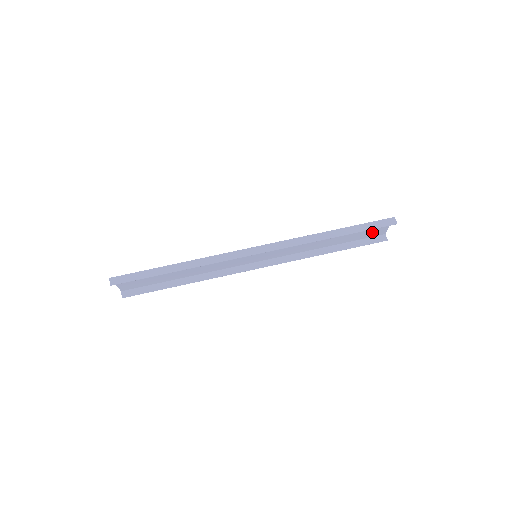
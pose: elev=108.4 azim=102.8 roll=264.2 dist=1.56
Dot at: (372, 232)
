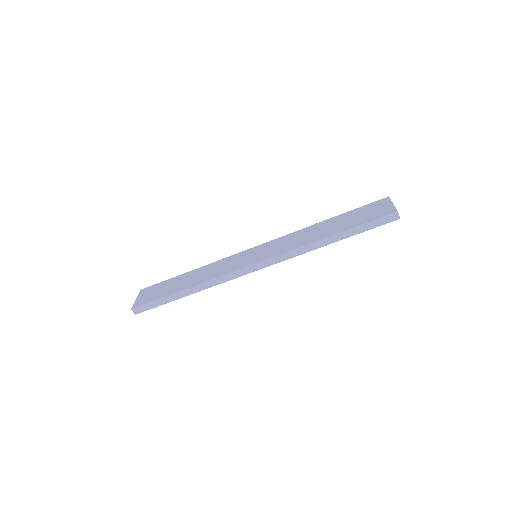
Dot at: (374, 207)
